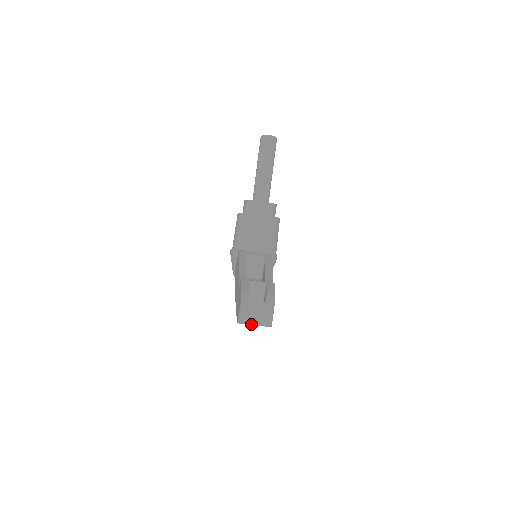
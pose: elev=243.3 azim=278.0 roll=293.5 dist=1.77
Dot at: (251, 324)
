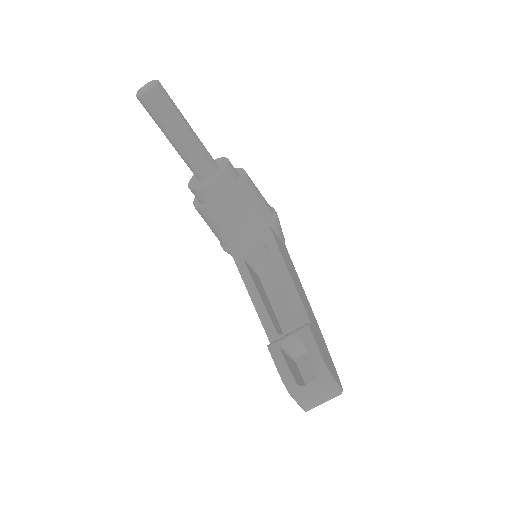
Dot at: (318, 405)
